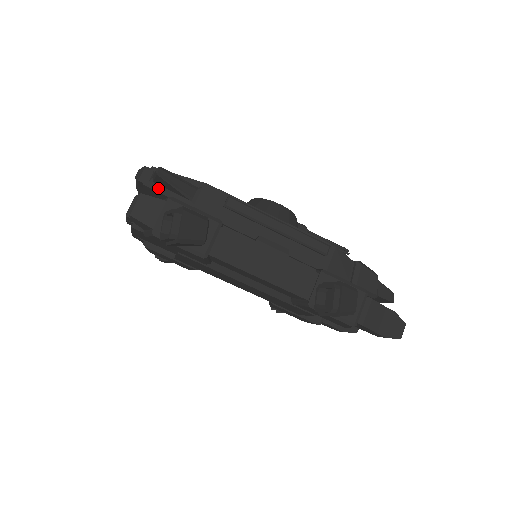
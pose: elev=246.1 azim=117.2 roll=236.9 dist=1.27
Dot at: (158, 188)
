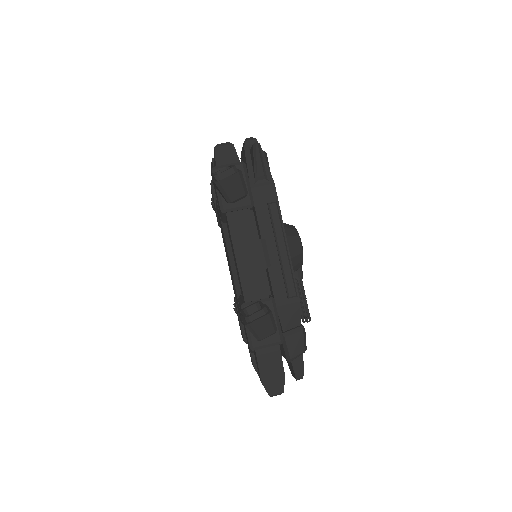
Dot at: (248, 156)
